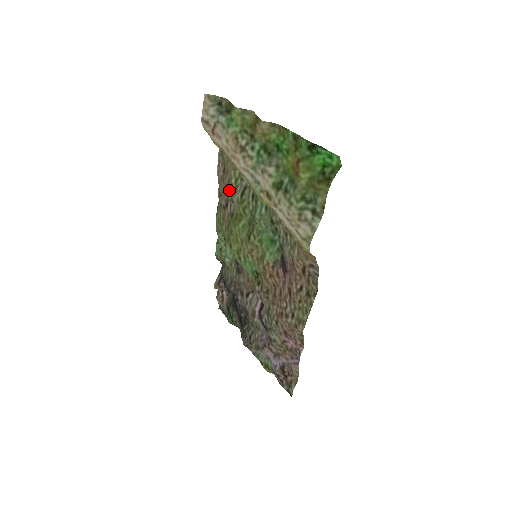
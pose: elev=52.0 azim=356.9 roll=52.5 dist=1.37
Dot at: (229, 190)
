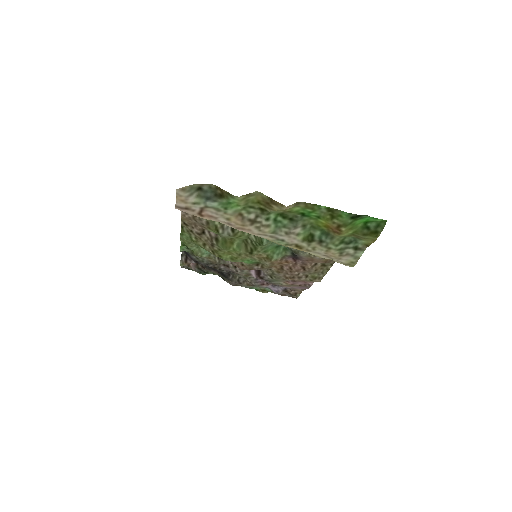
Dot at: (214, 230)
